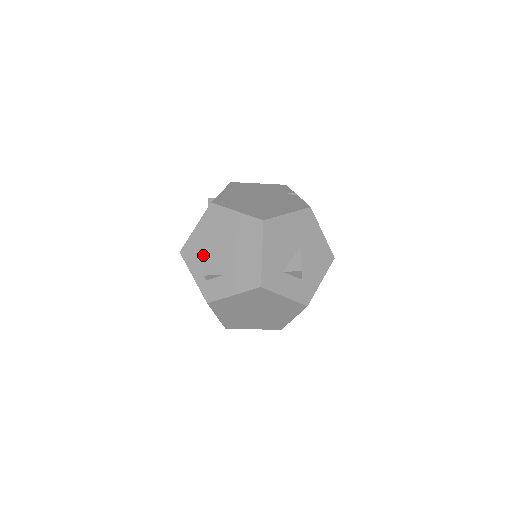
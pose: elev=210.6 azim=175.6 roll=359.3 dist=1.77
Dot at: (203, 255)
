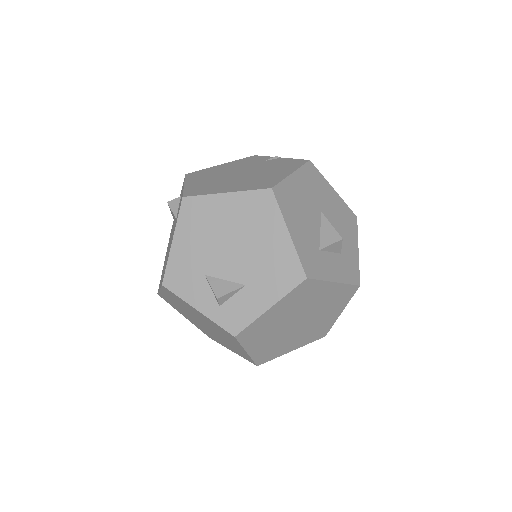
Dot at: (200, 273)
